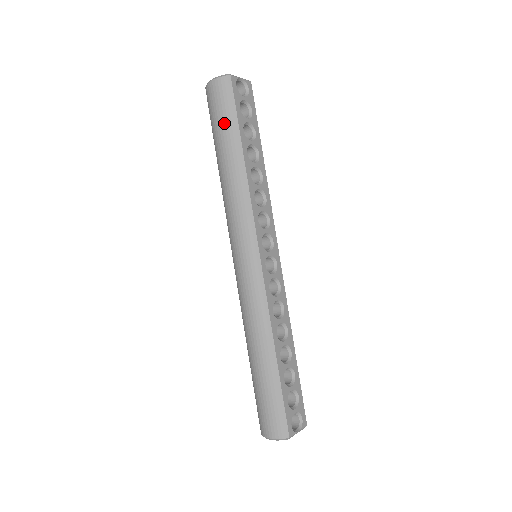
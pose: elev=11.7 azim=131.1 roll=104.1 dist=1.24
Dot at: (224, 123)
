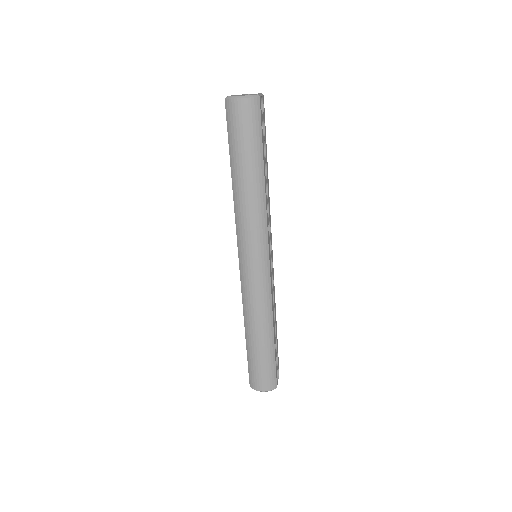
Dot at: (250, 144)
